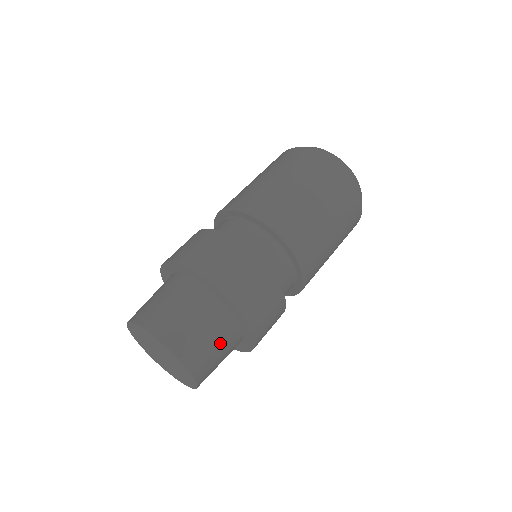
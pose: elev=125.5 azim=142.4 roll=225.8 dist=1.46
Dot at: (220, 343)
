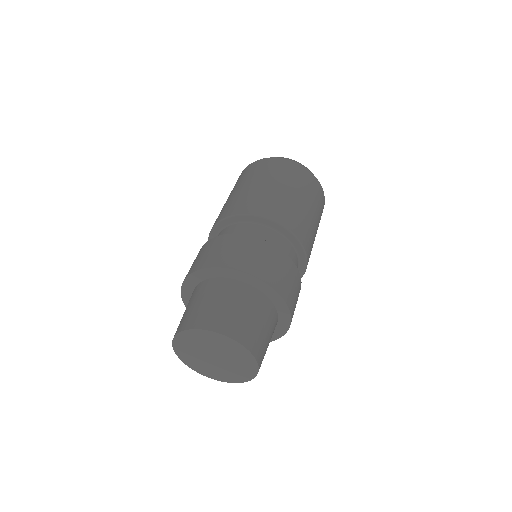
Dot at: (248, 309)
